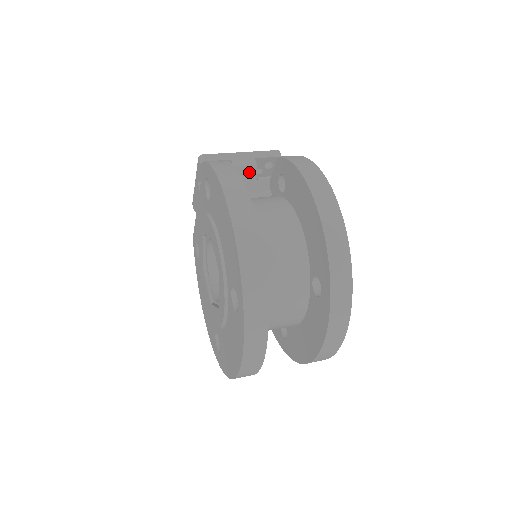
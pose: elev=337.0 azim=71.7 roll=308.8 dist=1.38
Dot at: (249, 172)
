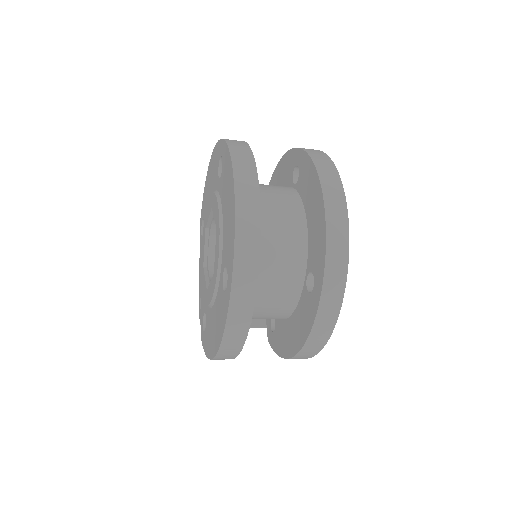
Dot at: occluded
